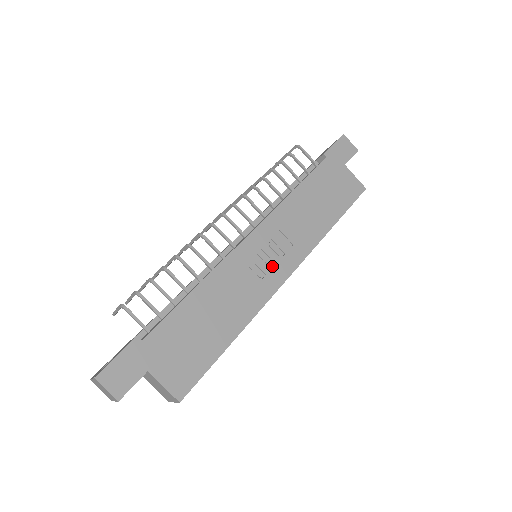
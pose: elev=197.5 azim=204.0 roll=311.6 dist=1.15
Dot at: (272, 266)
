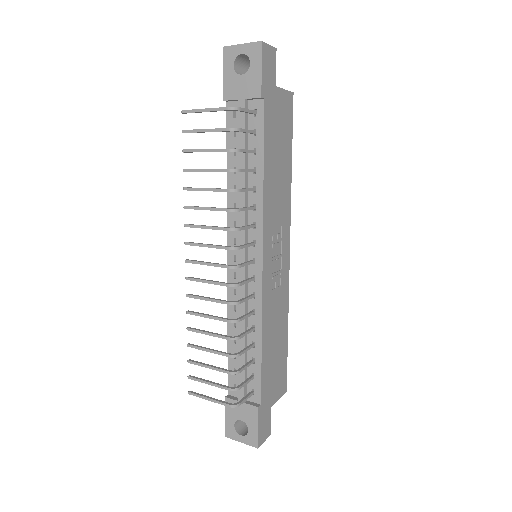
Dot at: (280, 260)
